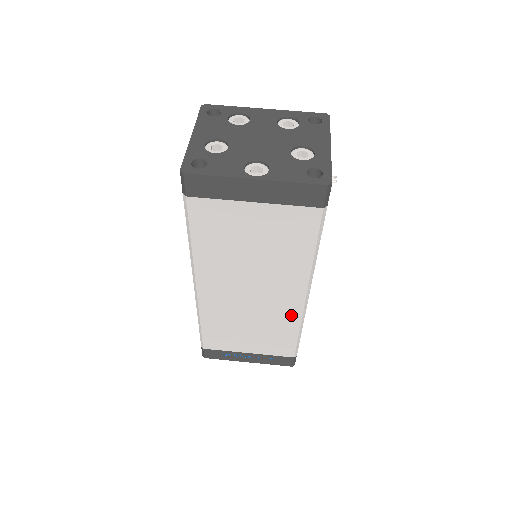
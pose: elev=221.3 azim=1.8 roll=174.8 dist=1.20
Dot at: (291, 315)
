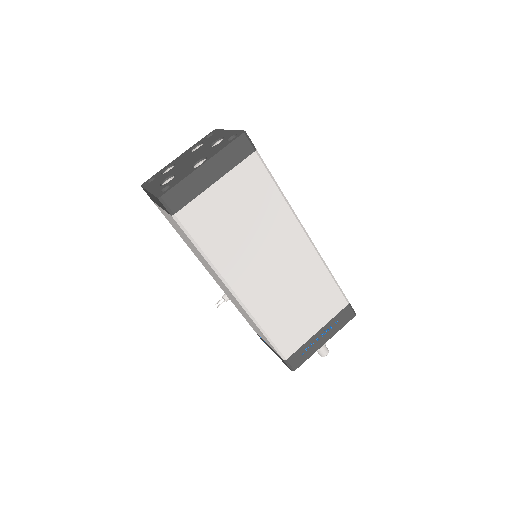
Dot at: (312, 261)
